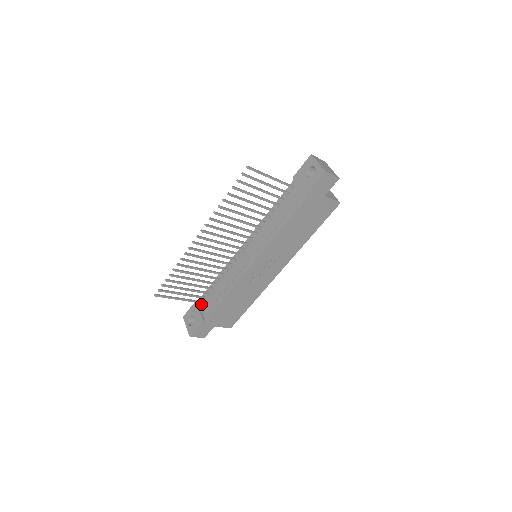
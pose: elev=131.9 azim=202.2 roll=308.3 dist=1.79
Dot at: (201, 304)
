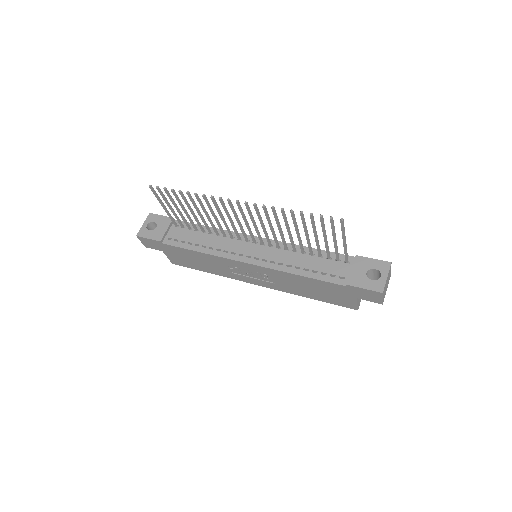
Dot at: (174, 226)
